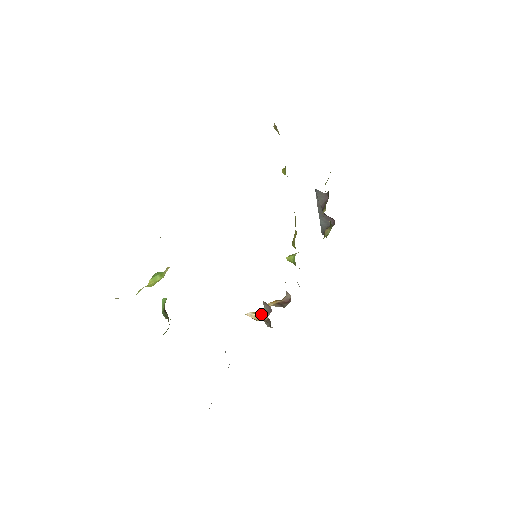
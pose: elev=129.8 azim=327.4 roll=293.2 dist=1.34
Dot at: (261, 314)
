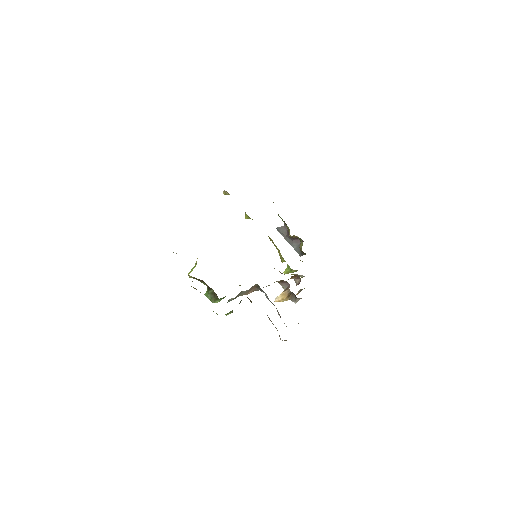
Dot at: (284, 291)
